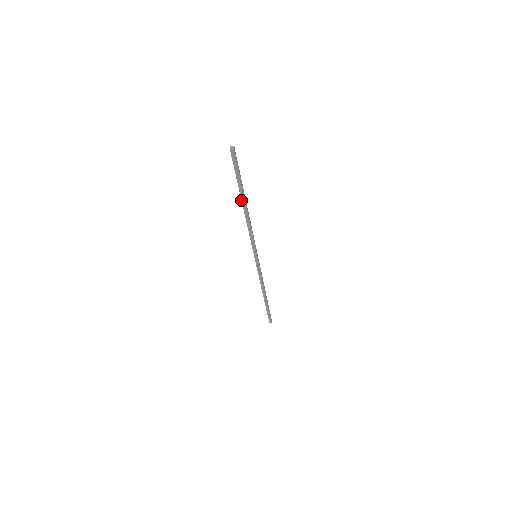
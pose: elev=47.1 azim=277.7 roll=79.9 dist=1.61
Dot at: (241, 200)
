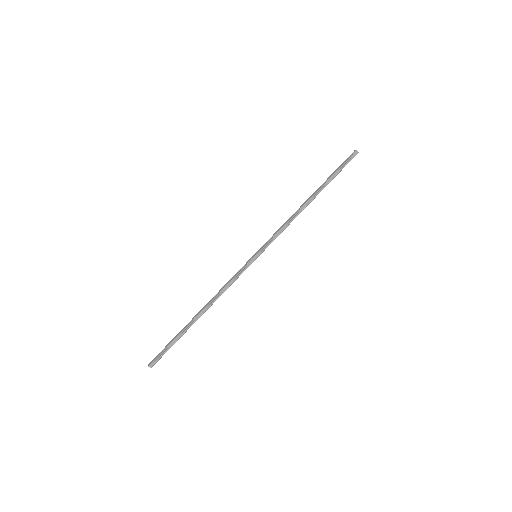
Dot at: (316, 192)
